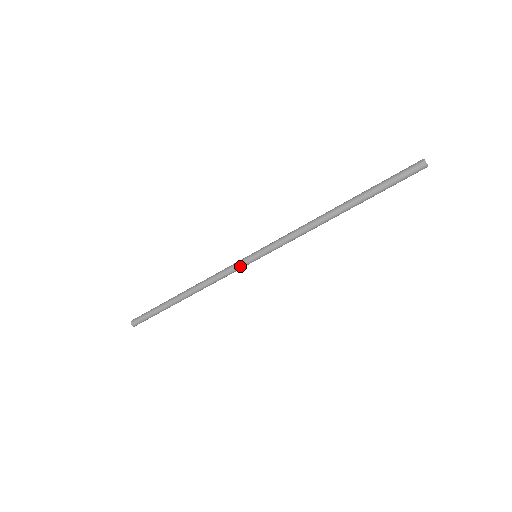
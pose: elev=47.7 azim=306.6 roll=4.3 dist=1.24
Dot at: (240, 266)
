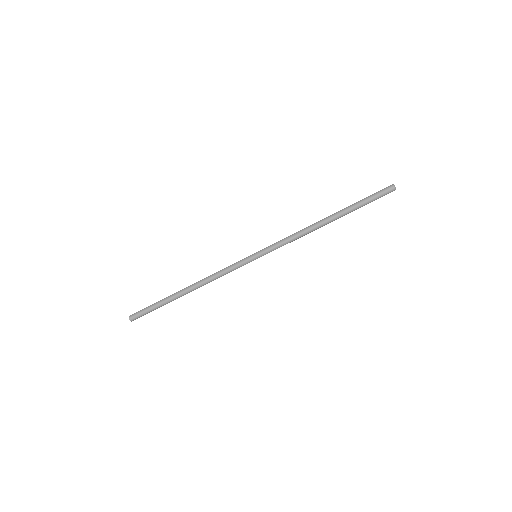
Dot at: (242, 265)
